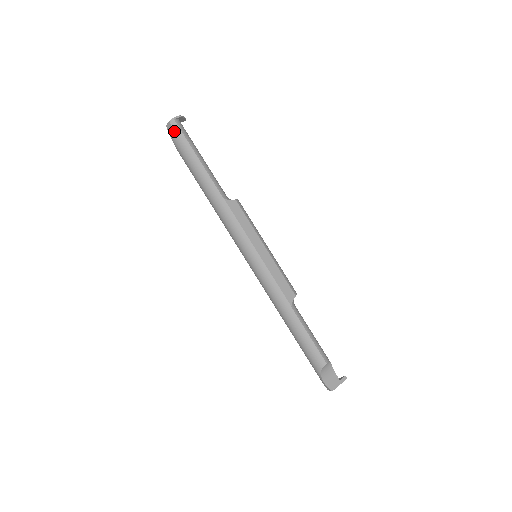
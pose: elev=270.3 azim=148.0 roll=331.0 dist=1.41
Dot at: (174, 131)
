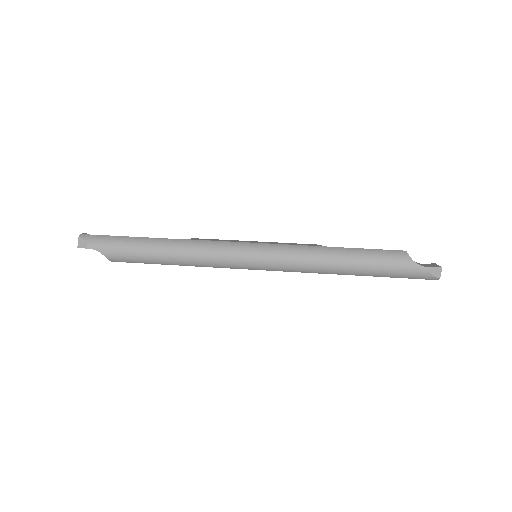
Dot at: (90, 240)
